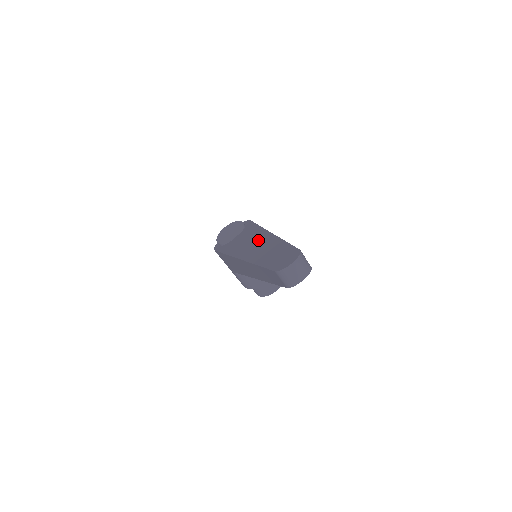
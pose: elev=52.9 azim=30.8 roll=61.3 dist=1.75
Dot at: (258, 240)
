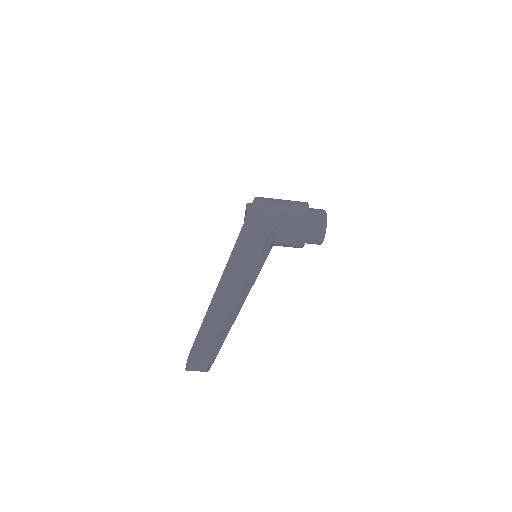
Dot at: occluded
